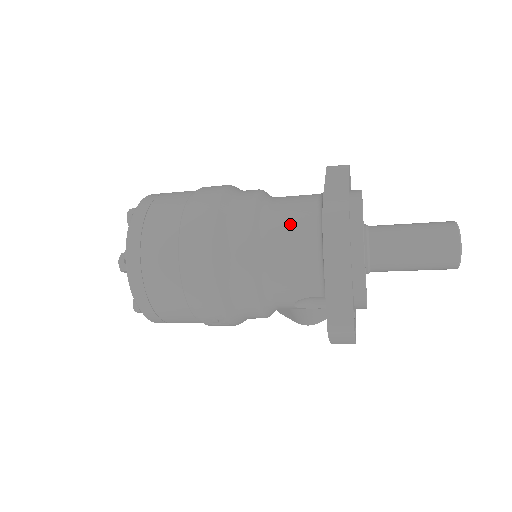
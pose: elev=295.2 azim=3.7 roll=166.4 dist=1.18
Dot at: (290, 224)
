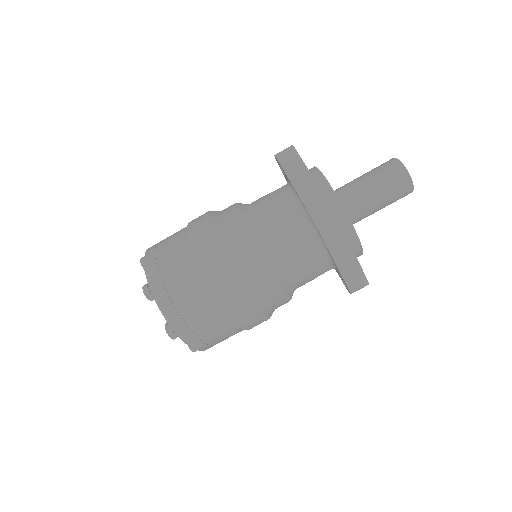
Dot at: (289, 237)
